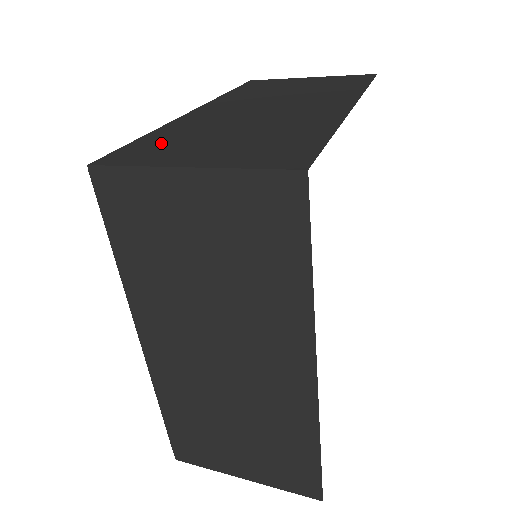
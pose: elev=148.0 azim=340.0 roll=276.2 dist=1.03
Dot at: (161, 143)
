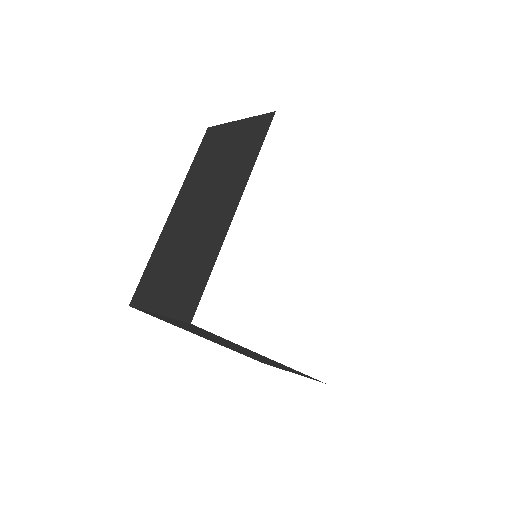
Dot at: (152, 277)
